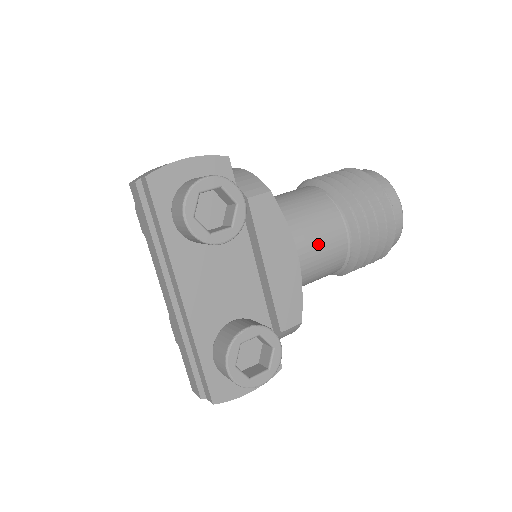
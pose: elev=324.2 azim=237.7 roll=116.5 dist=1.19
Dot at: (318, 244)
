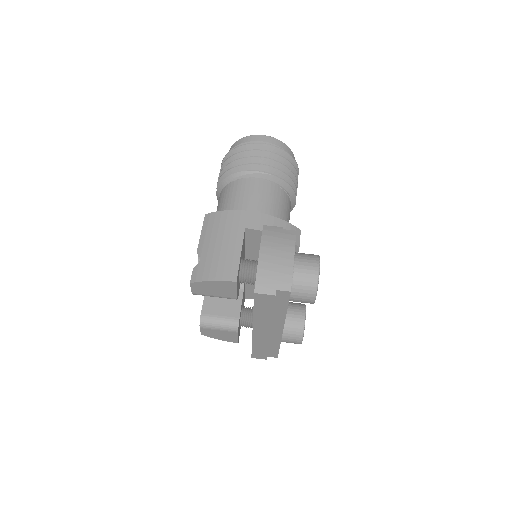
Dot at: occluded
